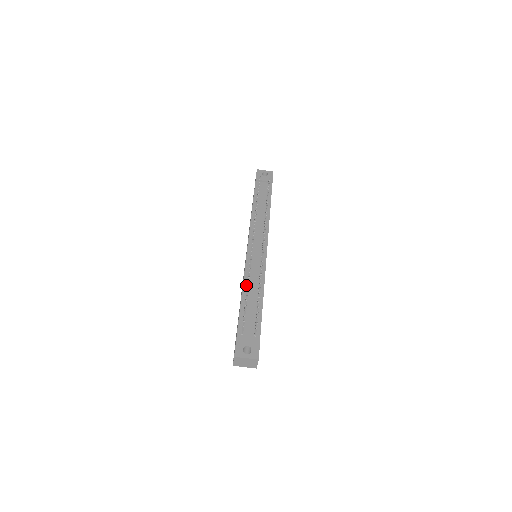
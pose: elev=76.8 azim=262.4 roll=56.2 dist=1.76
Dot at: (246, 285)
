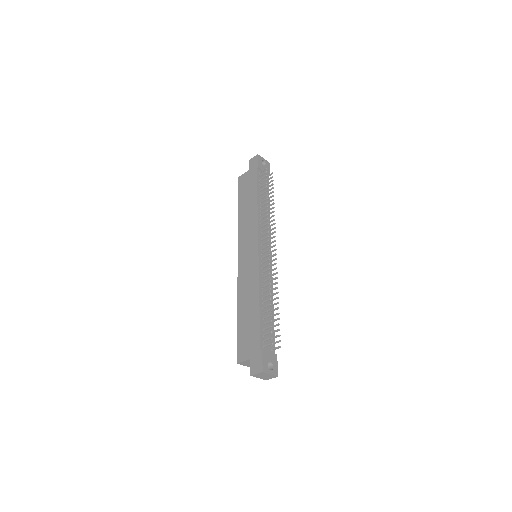
Dot at: (262, 293)
